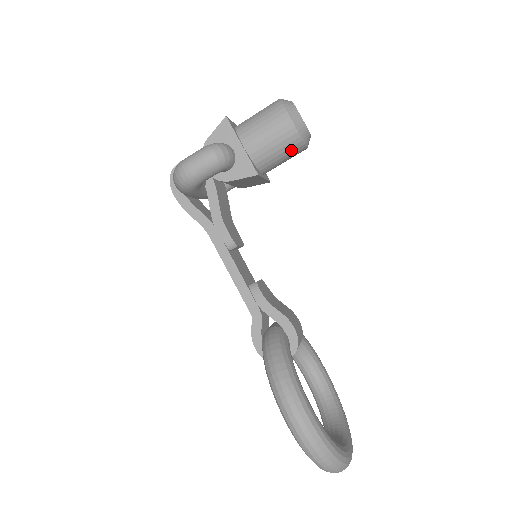
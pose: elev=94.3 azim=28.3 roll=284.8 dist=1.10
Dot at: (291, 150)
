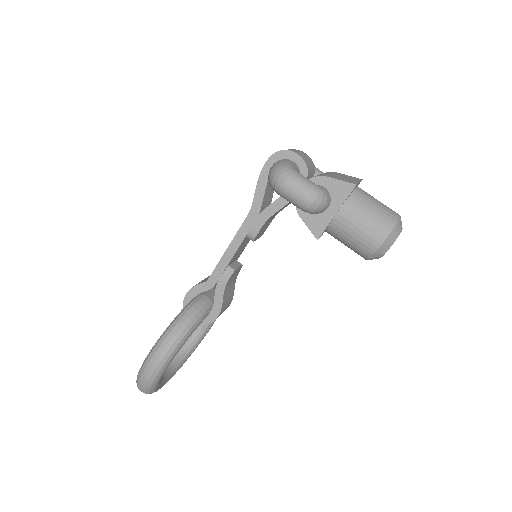
Dot at: (356, 251)
